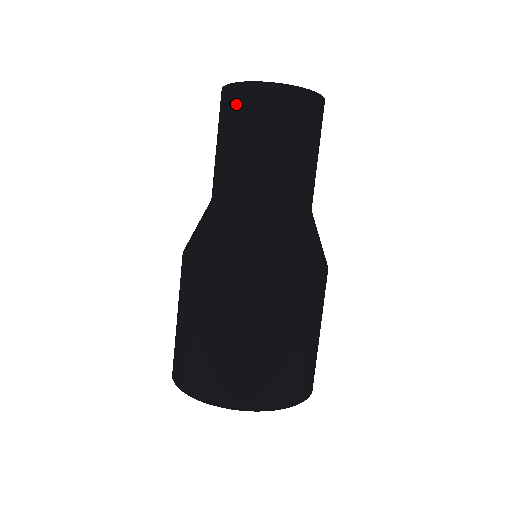
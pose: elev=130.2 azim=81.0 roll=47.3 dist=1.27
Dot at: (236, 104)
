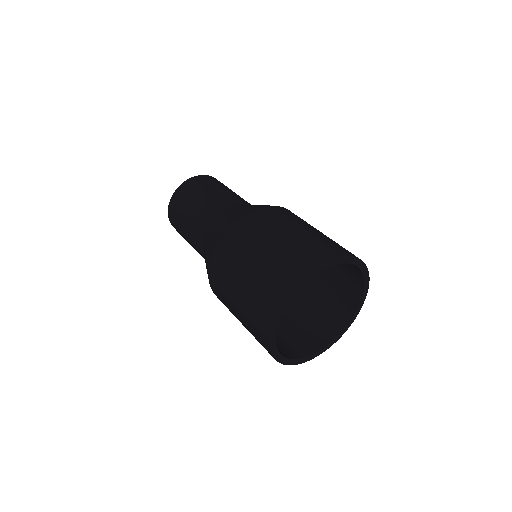
Dot at: (192, 185)
